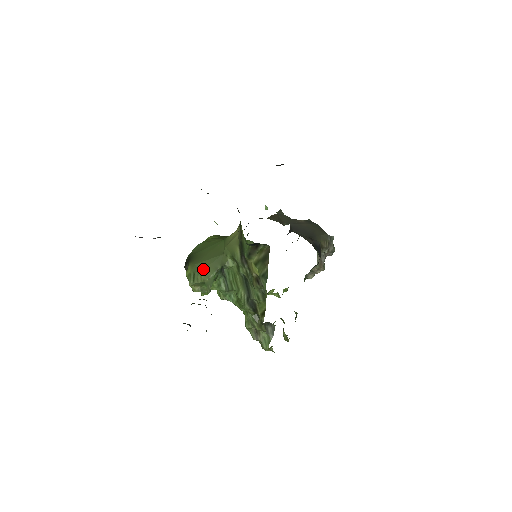
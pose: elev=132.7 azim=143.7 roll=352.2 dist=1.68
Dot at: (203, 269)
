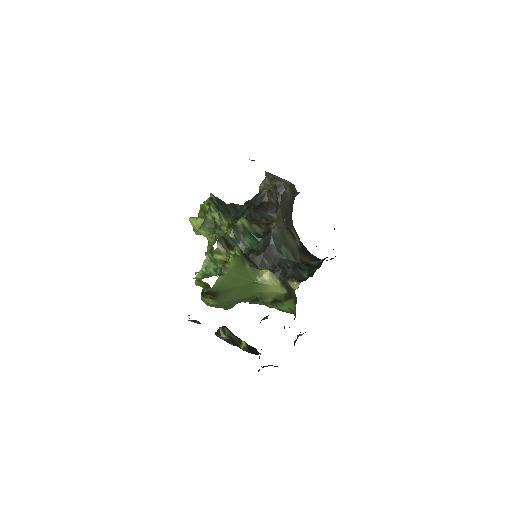
Dot at: (230, 304)
